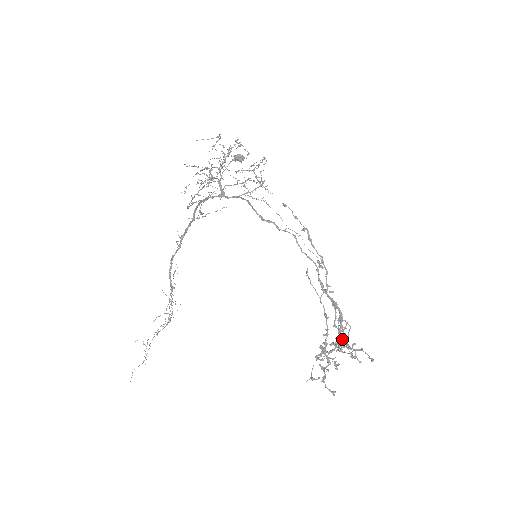
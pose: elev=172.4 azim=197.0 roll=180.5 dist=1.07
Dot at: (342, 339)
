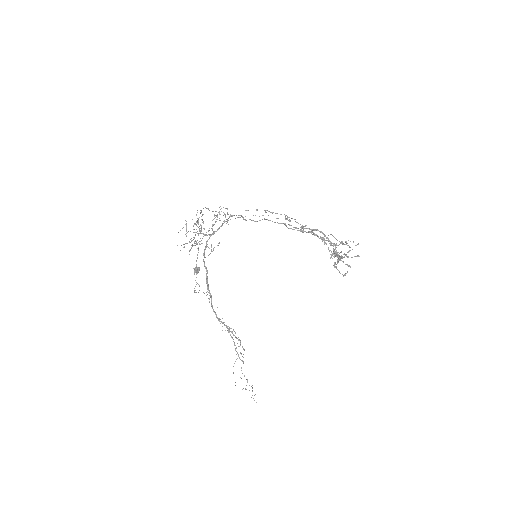
Dot at: occluded
